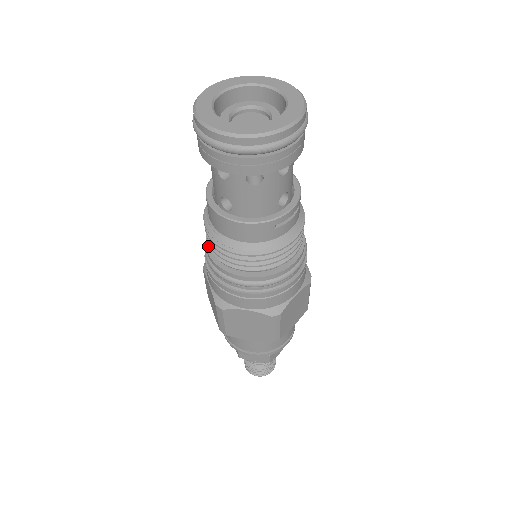
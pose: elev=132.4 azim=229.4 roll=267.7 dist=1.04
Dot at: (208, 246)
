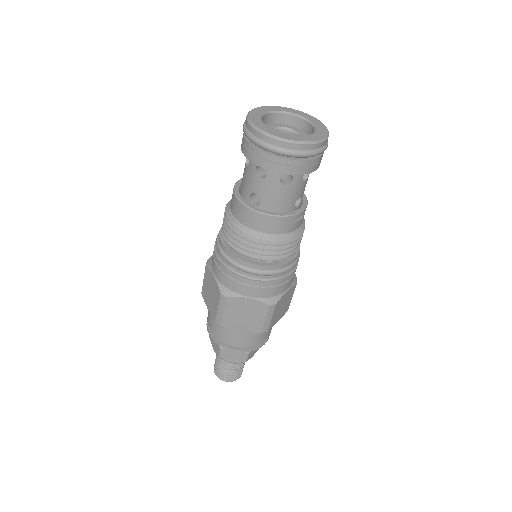
Dot at: (222, 240)
